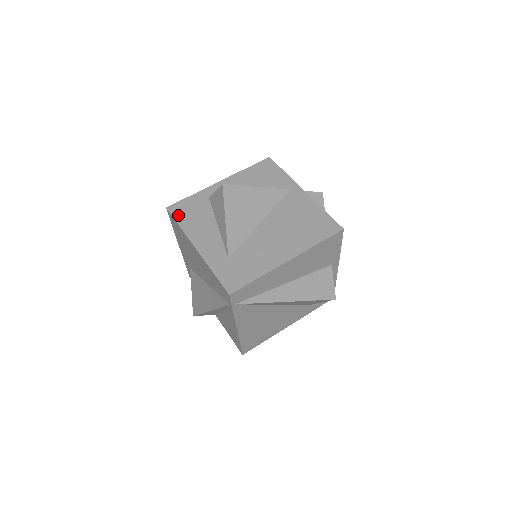
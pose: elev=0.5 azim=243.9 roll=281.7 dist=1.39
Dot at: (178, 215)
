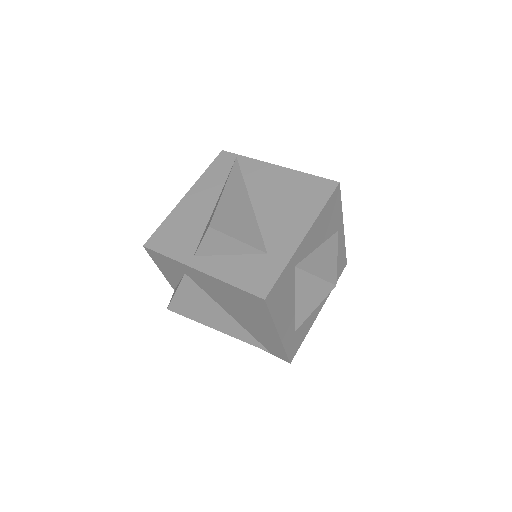
Dot at: (273, 305)
